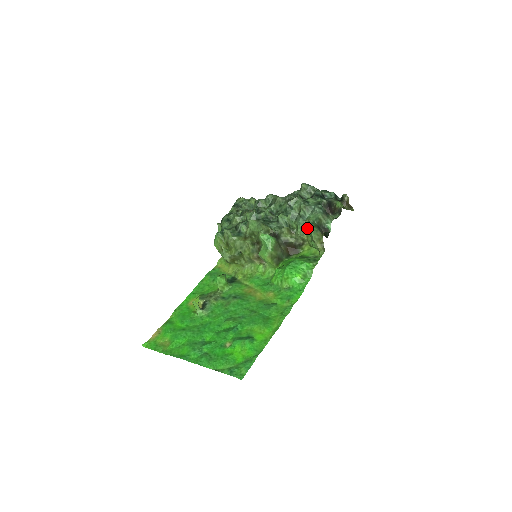
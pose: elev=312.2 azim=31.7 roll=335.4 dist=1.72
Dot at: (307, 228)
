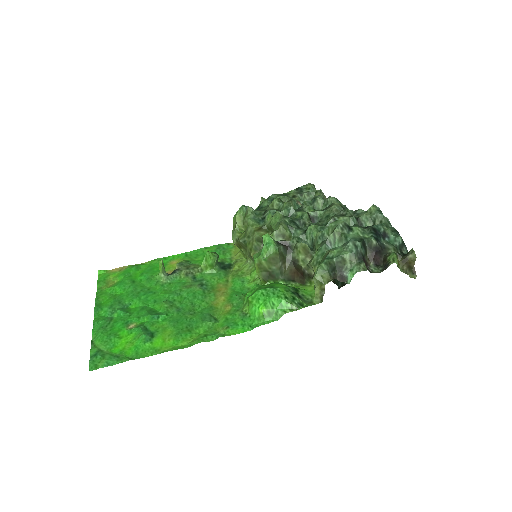
Dot at: (322, 260)
